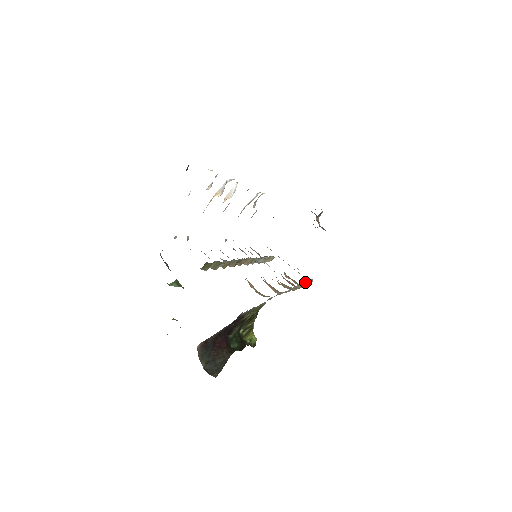
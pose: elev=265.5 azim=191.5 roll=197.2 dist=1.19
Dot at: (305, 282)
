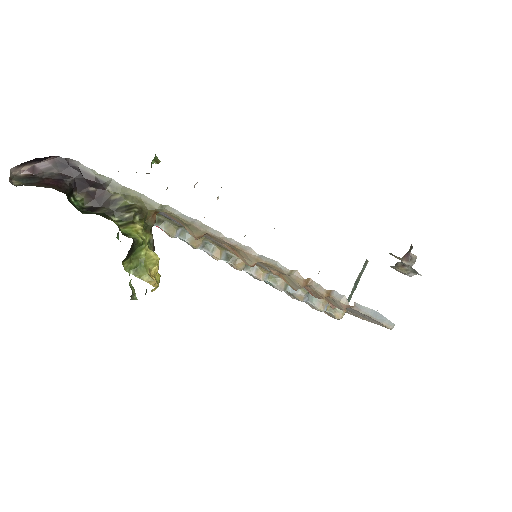
Dot at: (344, 298)
